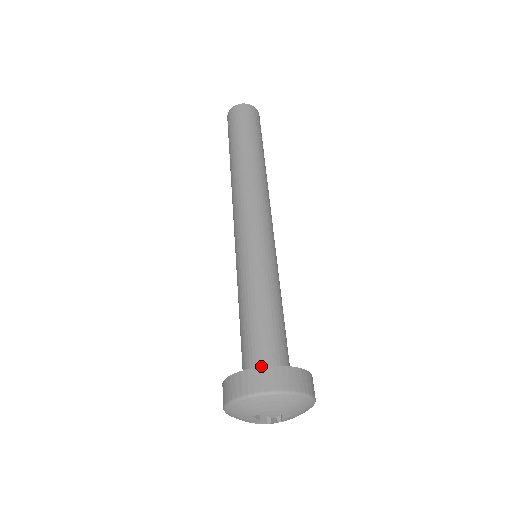
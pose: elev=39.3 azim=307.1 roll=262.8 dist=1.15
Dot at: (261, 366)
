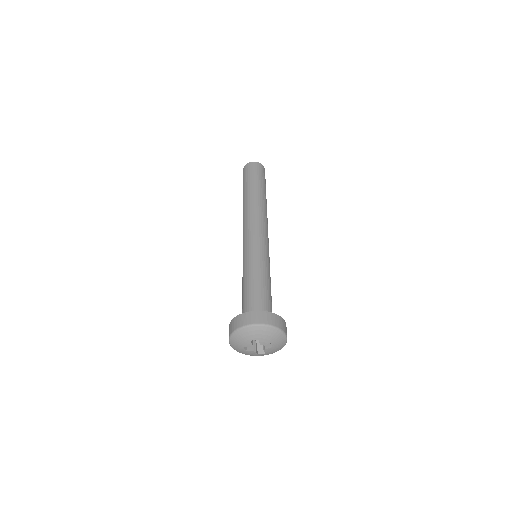
Dot at: occluded
